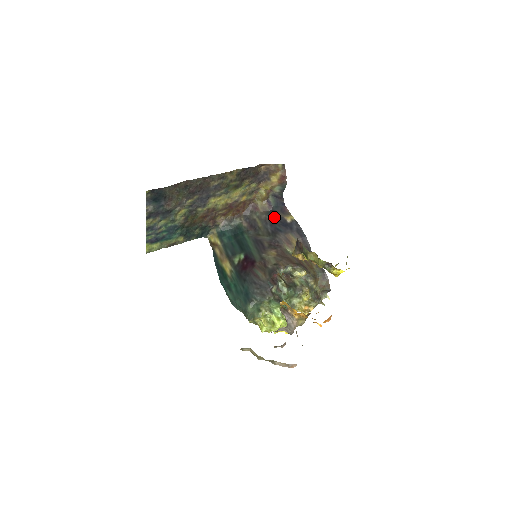
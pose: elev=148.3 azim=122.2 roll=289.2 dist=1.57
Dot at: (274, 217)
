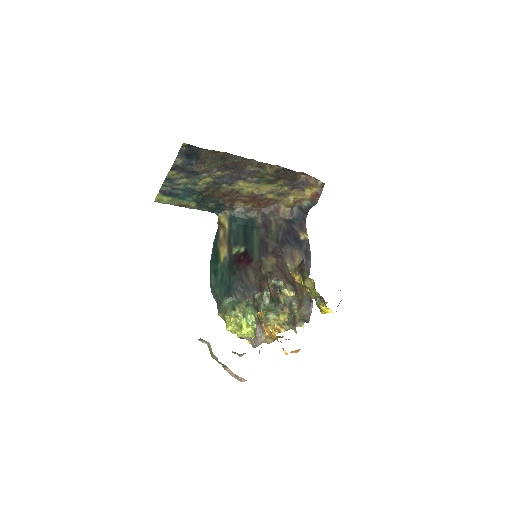
Dot at: (290, 227)
